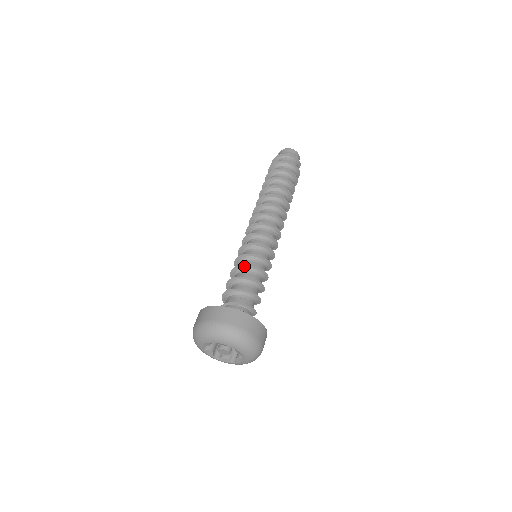
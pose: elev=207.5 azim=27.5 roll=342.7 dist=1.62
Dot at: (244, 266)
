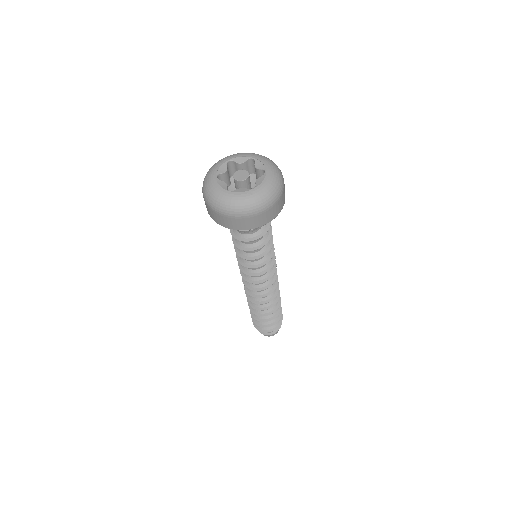
Dot at: occluded
